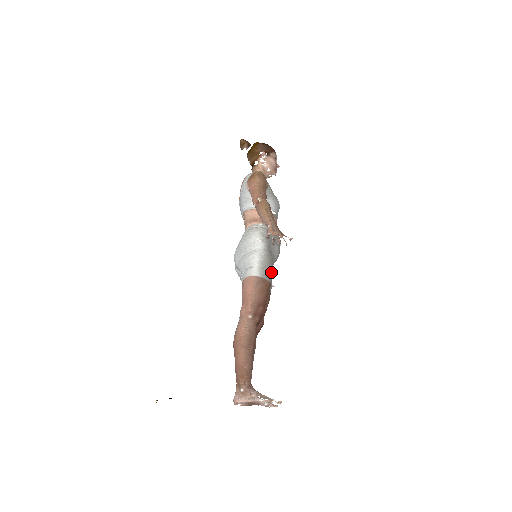
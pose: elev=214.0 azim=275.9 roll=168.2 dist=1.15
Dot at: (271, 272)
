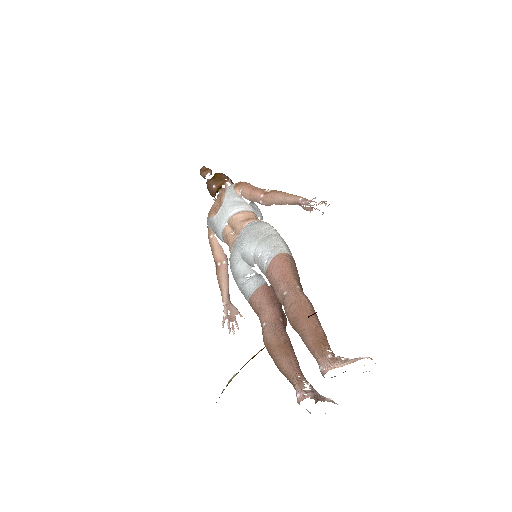
Dot at: occluded
